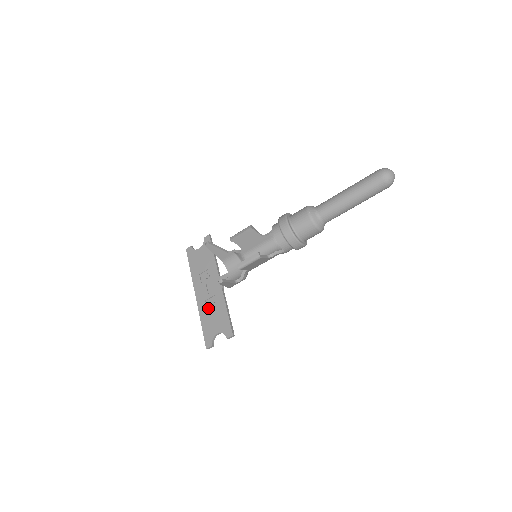
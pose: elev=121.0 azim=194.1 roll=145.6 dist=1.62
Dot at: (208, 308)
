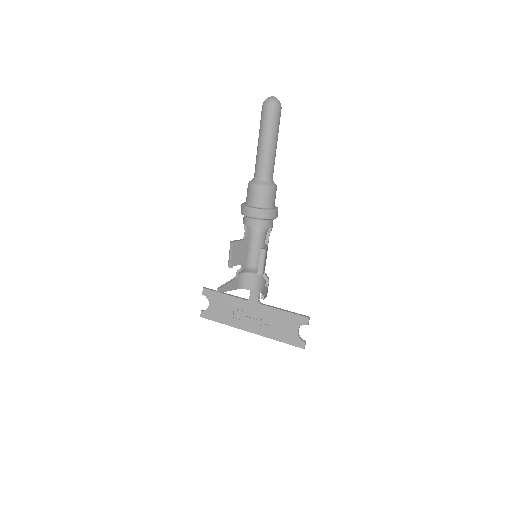
Dot at: (269, 327)
